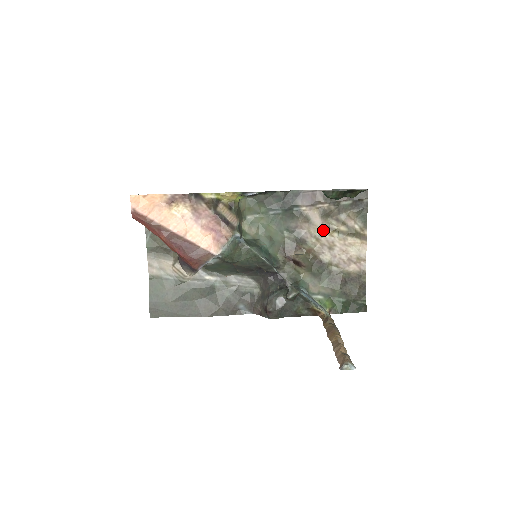
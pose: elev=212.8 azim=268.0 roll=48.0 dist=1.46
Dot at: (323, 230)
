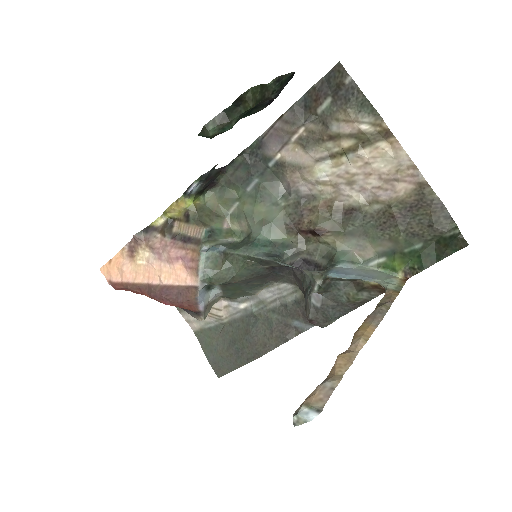
Dot at: (322, 166)
